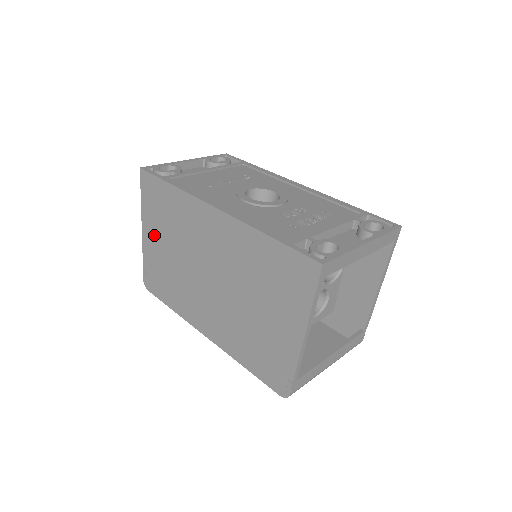
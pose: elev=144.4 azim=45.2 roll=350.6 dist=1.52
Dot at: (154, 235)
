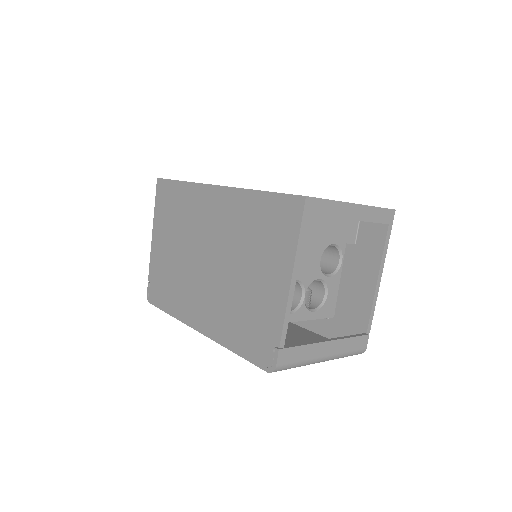
Dot at: (162, 239)
